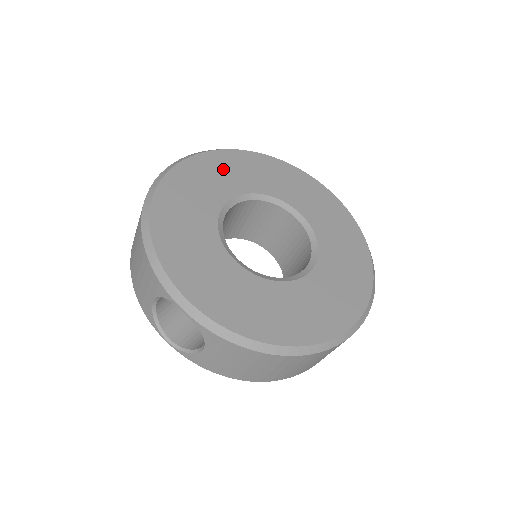
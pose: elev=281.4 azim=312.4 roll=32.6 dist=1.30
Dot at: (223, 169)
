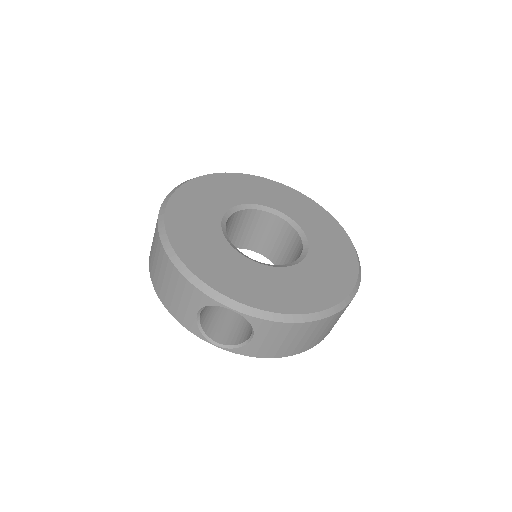
Dot at: (206, 192)
